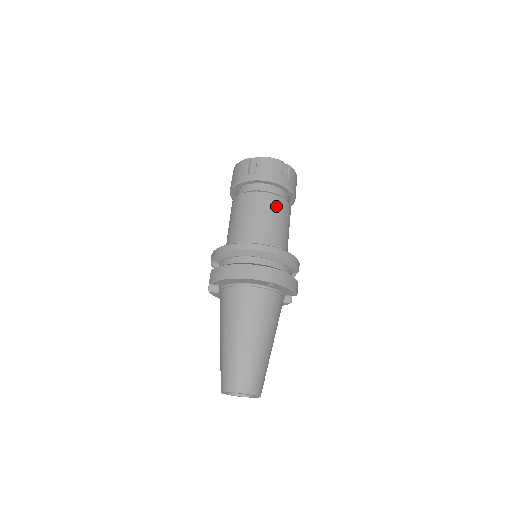
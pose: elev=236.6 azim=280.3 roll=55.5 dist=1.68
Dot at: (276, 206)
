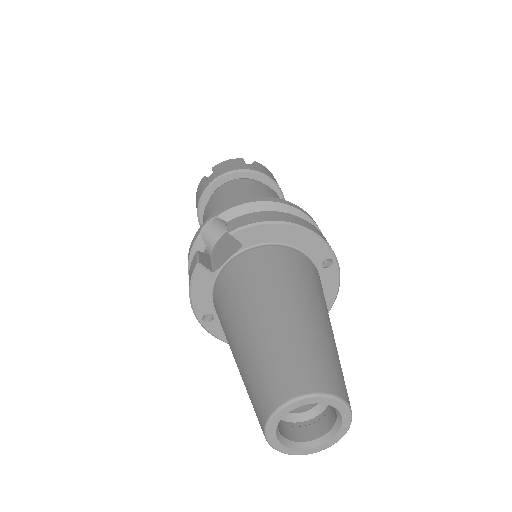
Dot at: occluded
